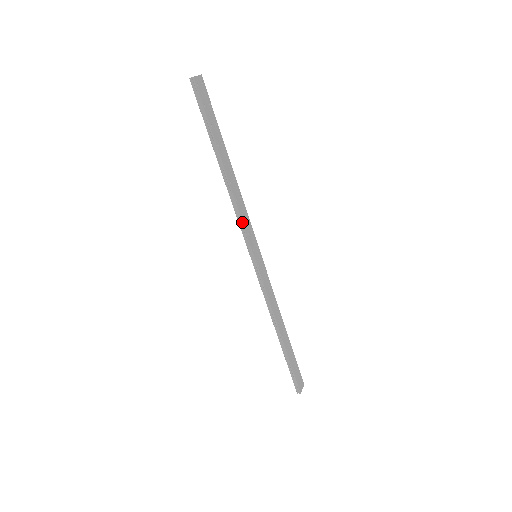
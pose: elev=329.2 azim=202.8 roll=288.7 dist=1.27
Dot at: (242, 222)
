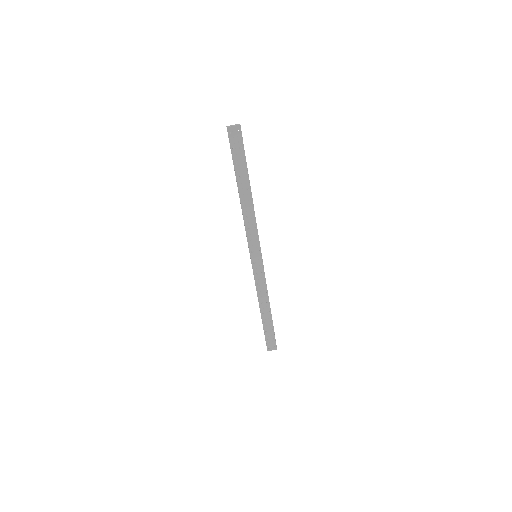
Dot at: (246, 231)
